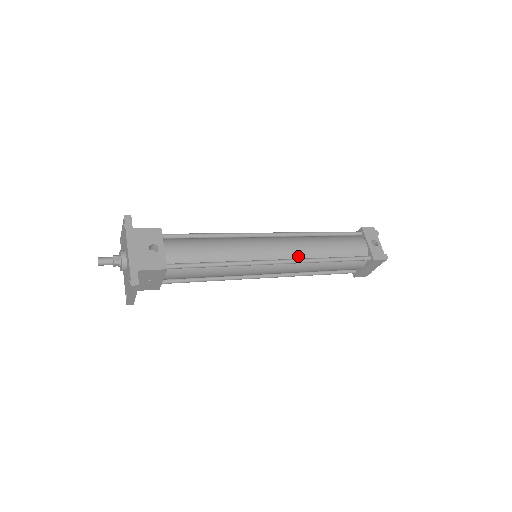
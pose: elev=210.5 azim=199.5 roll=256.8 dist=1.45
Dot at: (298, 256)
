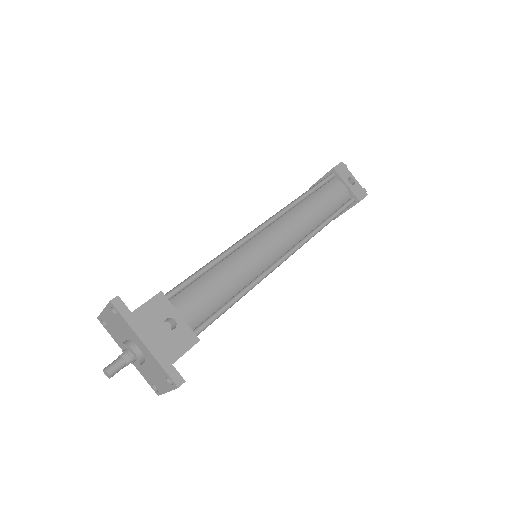
Dot at: (299, 237)
